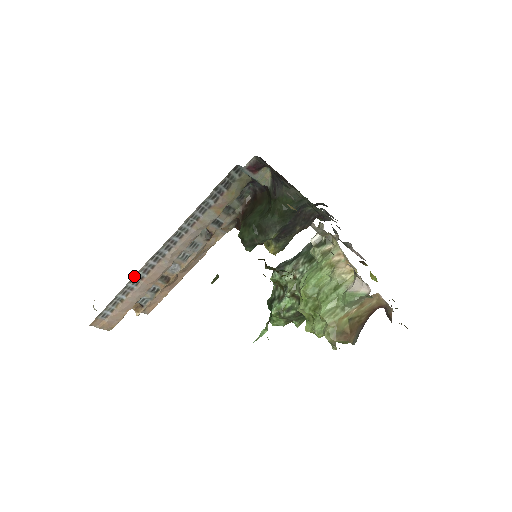
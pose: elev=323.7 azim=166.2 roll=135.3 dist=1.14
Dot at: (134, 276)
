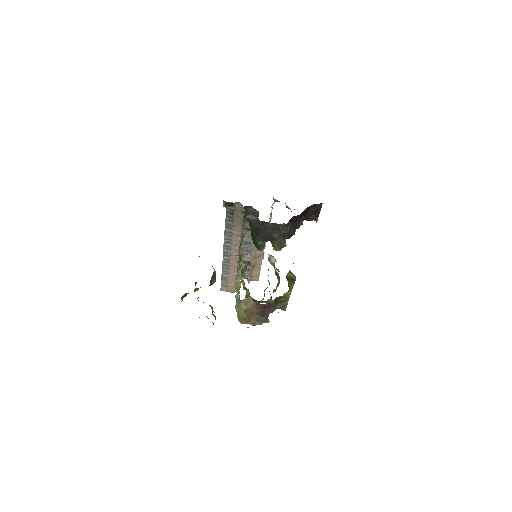
Dot at: (223, 265)
